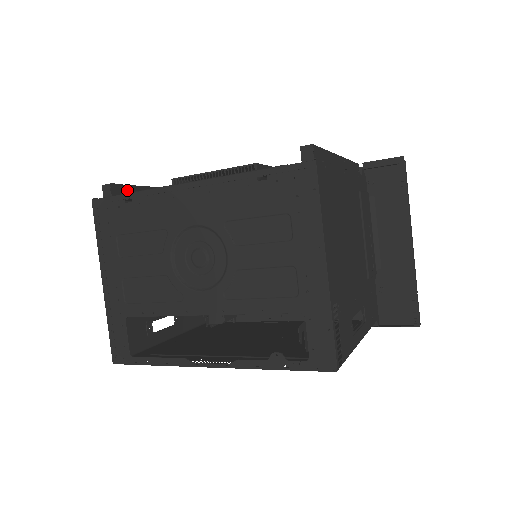
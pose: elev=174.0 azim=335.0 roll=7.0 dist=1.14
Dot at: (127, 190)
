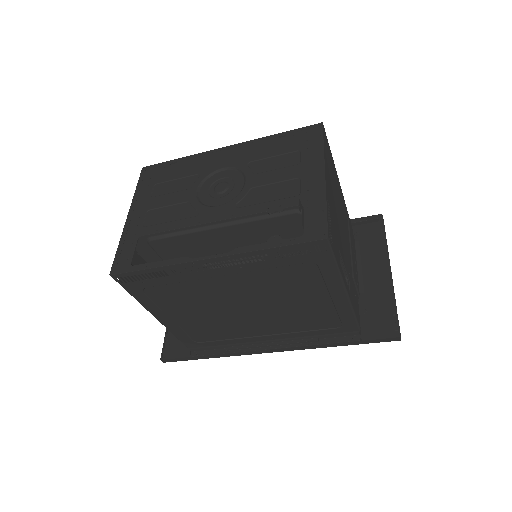
Dot at: occluded
